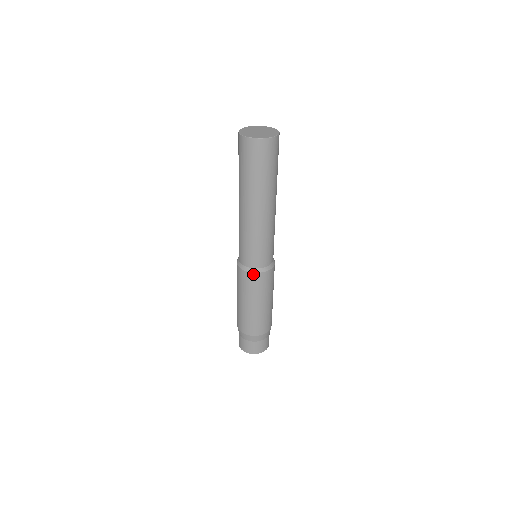
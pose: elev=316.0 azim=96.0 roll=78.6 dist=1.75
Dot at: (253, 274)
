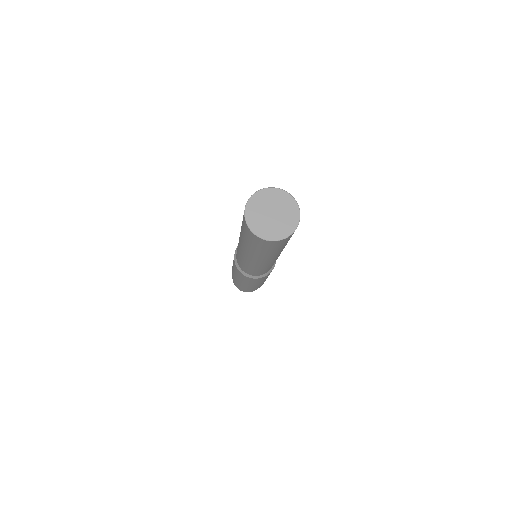
Dot at: (256, 279)
